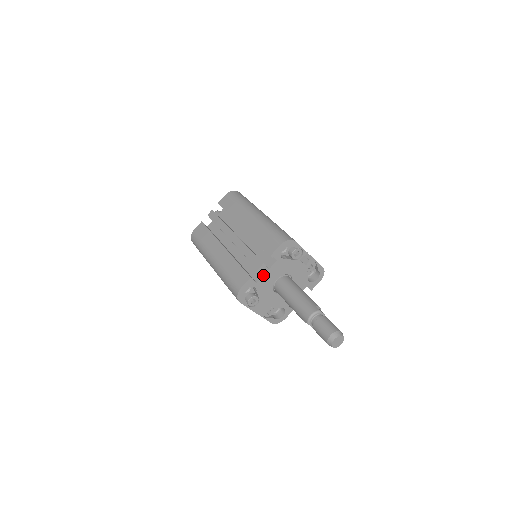
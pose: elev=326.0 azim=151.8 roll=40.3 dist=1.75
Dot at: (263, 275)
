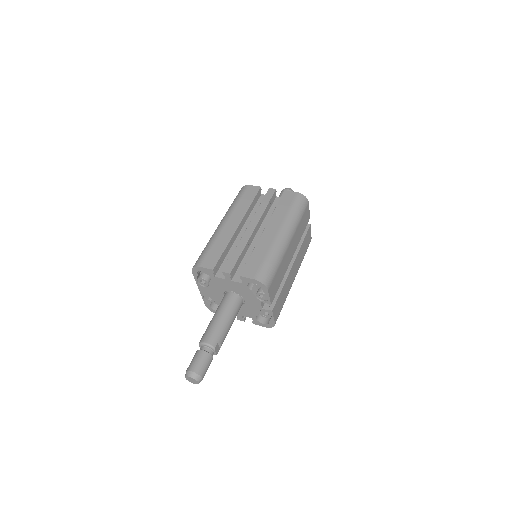
Dot at: (224, 278)
